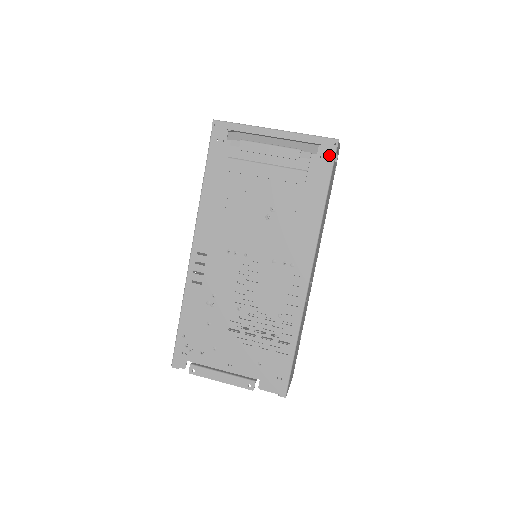
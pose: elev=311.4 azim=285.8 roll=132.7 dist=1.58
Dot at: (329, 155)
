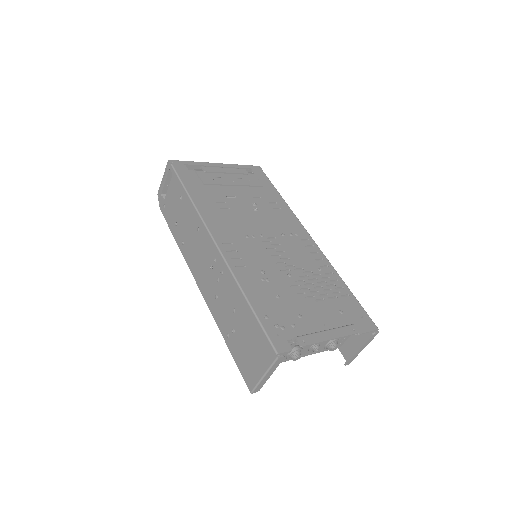
Dot at: (261, 173)
